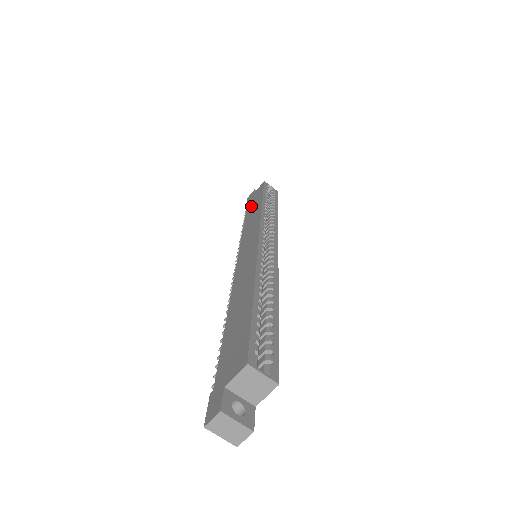
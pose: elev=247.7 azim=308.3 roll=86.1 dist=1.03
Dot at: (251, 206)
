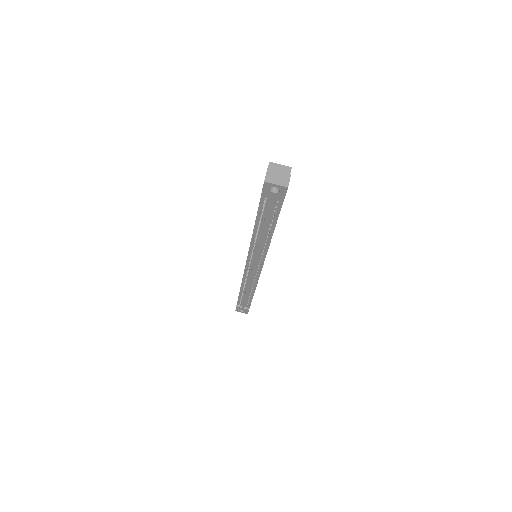
Dot at: occluded
